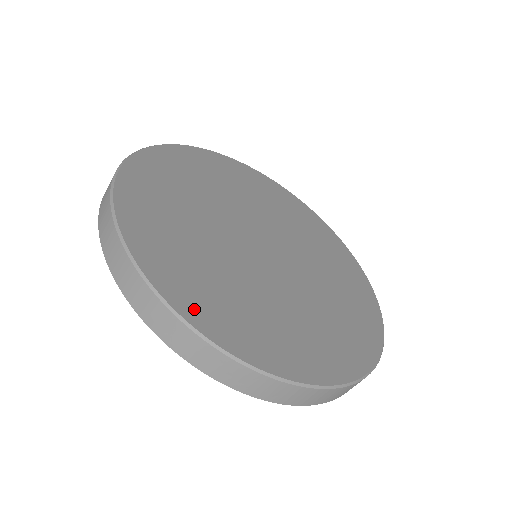
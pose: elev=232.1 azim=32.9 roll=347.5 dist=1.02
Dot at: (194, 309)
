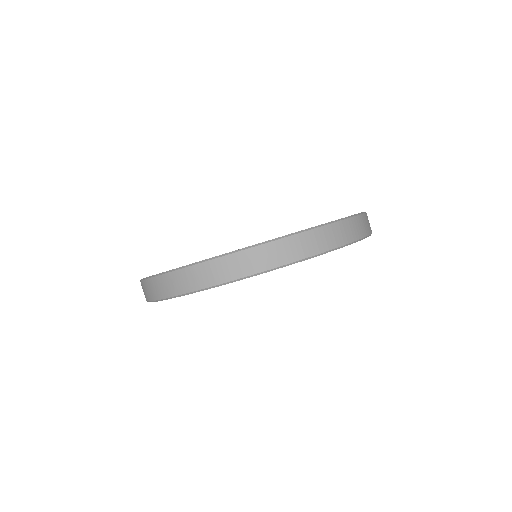
Dot at: occluded
